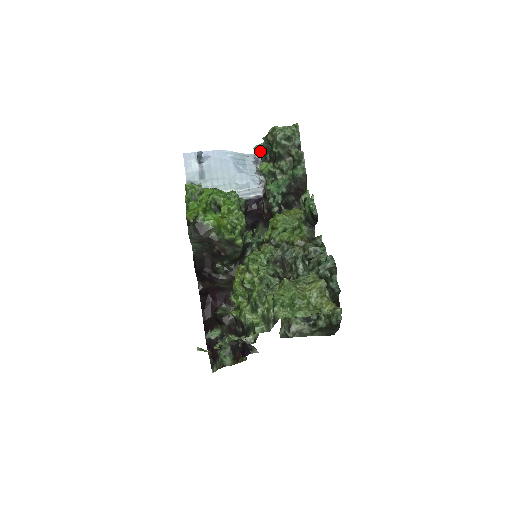
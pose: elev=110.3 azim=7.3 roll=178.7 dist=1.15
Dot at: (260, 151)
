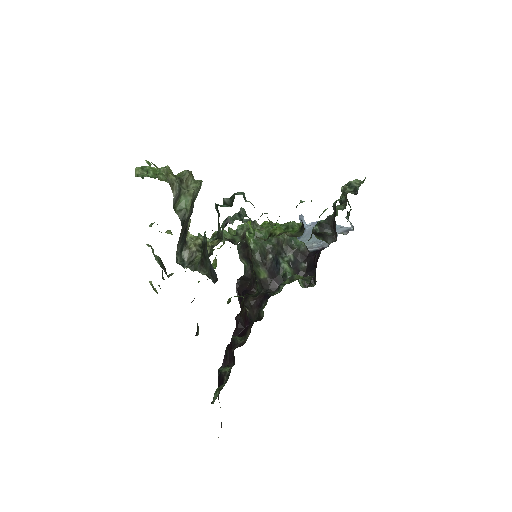
Dot at: (348, 217)
